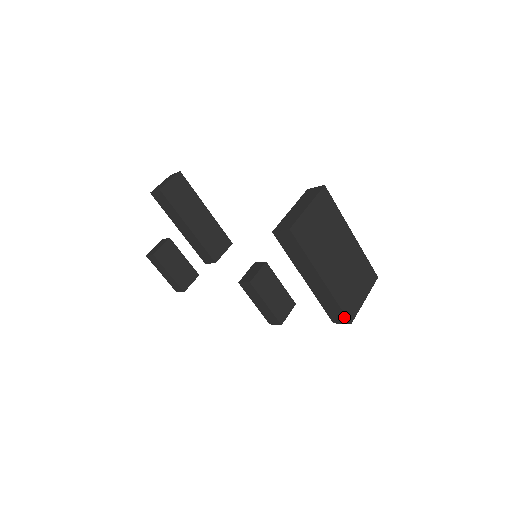
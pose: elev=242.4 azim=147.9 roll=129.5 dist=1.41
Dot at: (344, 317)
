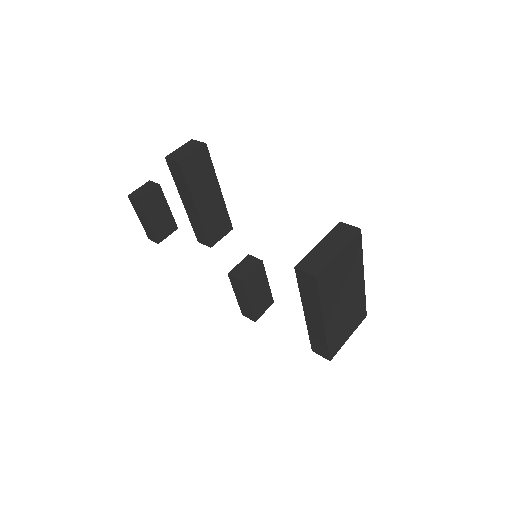
Dot at: (327, 354)
